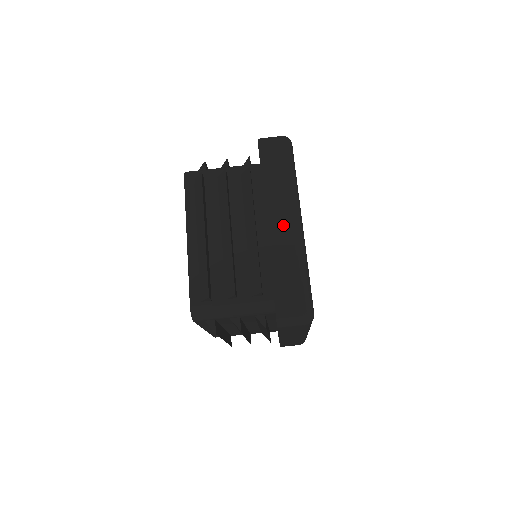
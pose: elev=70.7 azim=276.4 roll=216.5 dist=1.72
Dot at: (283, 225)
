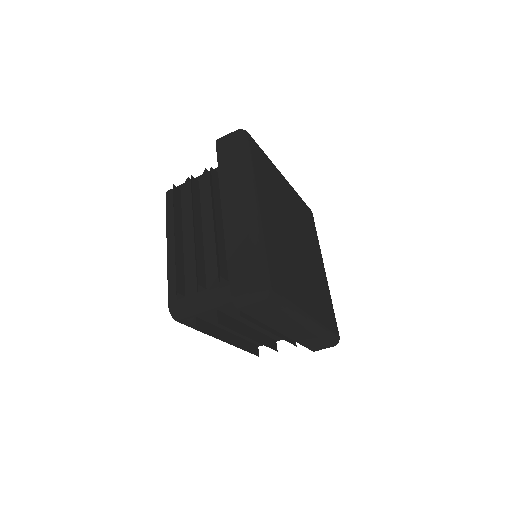
Dot at: (296, 331)
